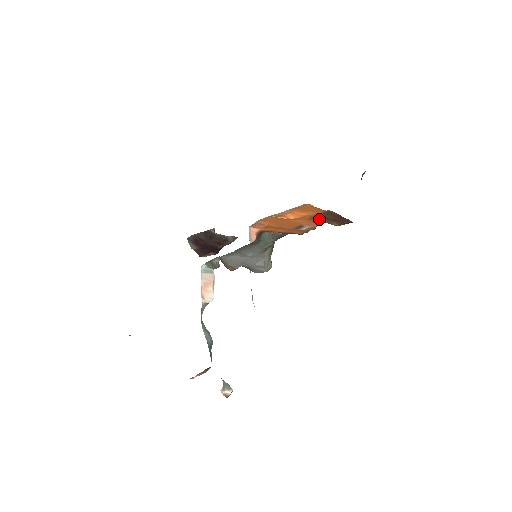
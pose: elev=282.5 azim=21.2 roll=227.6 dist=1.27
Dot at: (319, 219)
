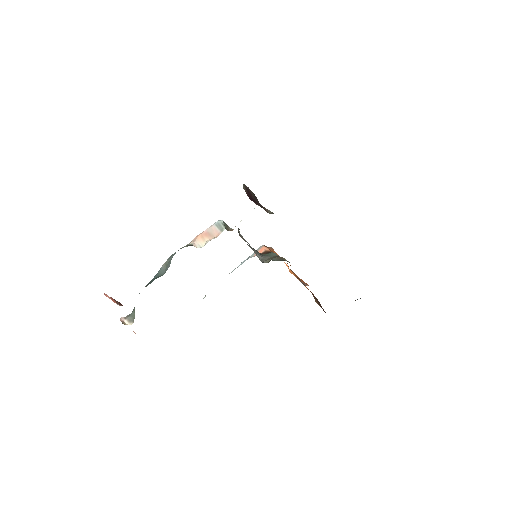
Dot at: occluded
